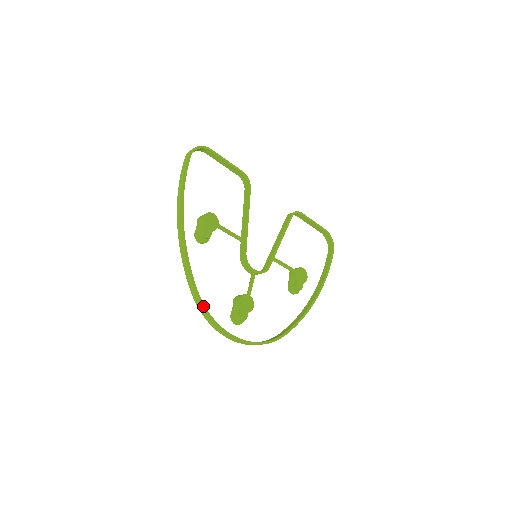
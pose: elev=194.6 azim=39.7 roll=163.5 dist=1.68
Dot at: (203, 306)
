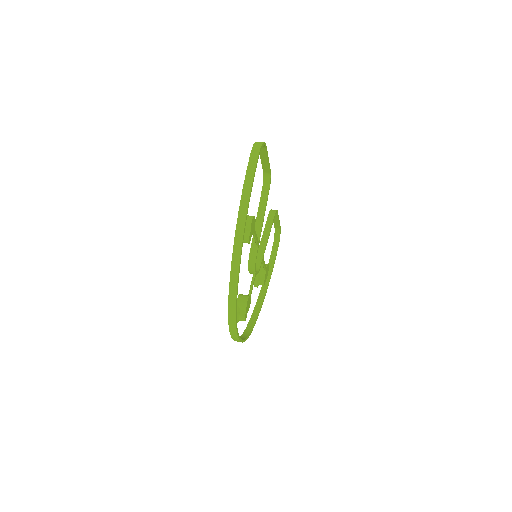
Dot at: (236, 313)
